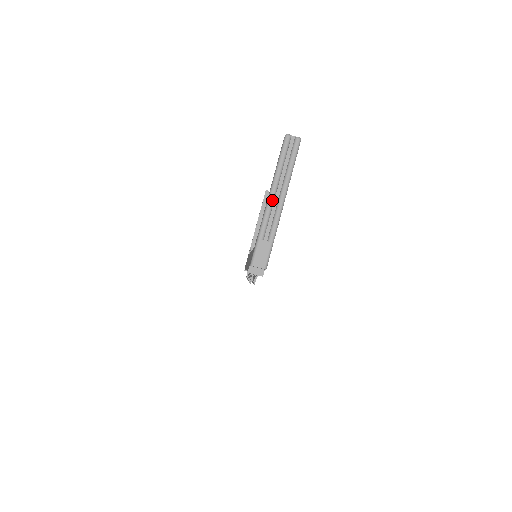
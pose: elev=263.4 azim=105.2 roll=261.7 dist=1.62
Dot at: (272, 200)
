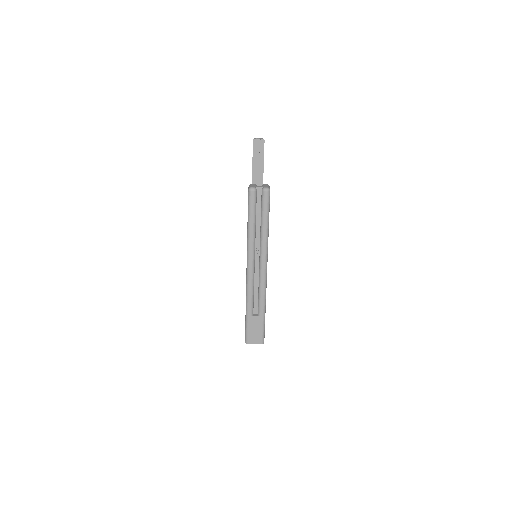
Dot at: (252, 271)
